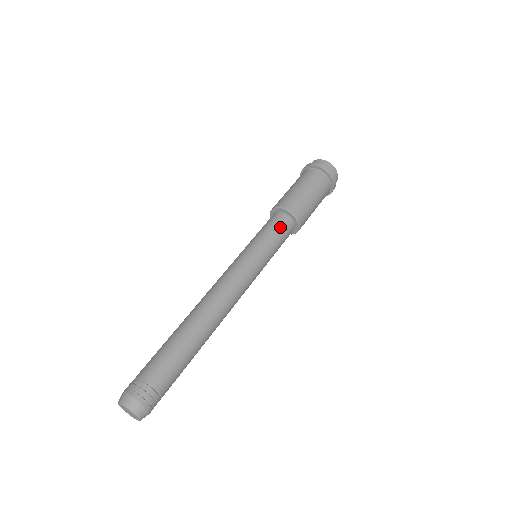
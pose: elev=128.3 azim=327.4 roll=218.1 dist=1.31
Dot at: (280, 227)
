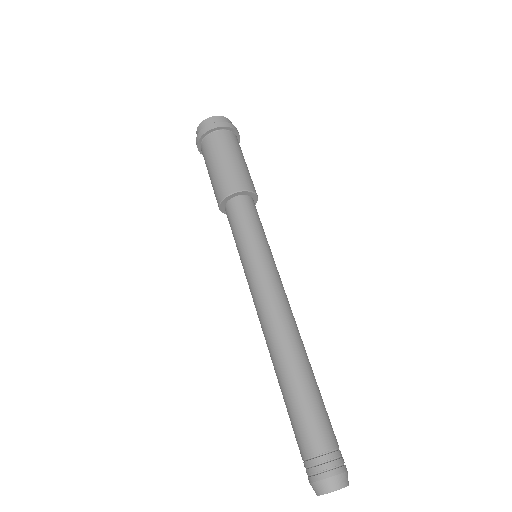
Dot at: (256, 213)
